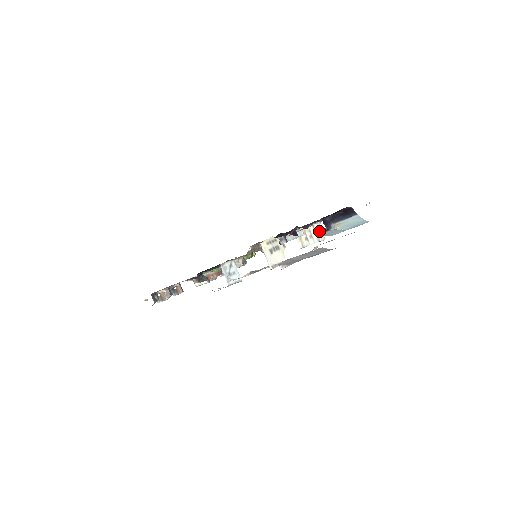
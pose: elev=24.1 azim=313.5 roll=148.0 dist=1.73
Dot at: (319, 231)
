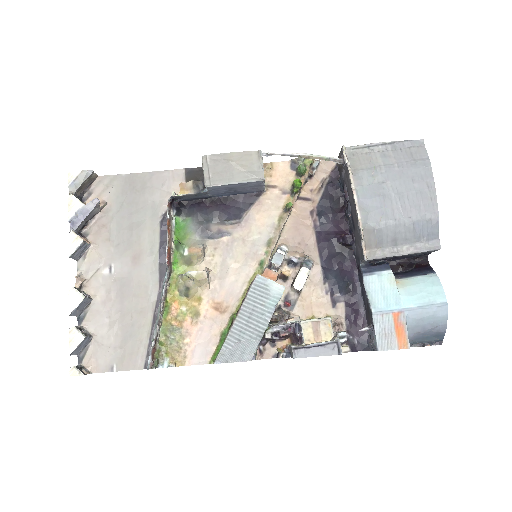
Dot at: (373, 265)
